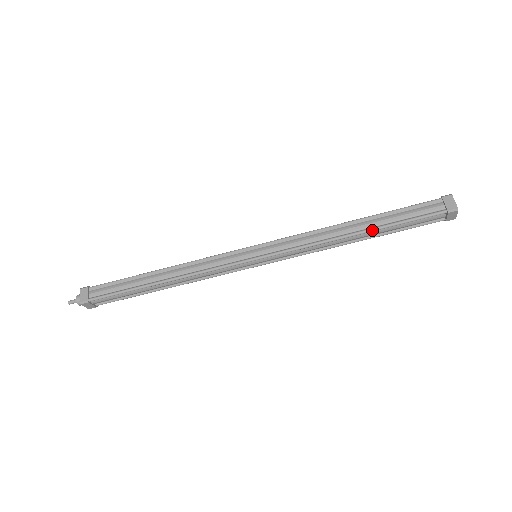
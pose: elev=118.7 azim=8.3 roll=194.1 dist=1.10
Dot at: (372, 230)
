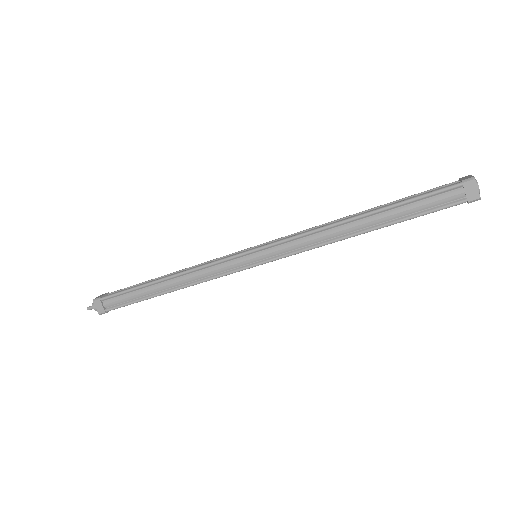
Dot at: (379, 228)
